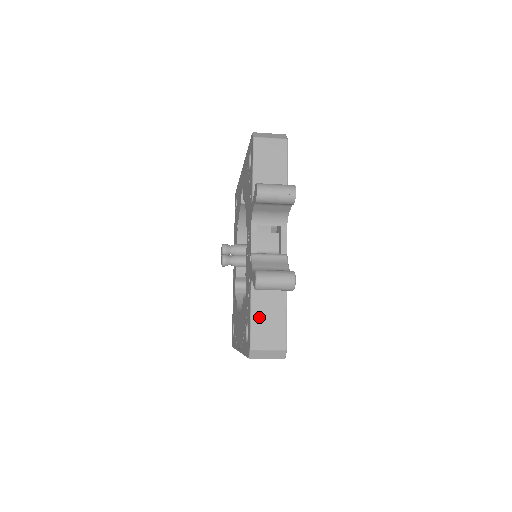
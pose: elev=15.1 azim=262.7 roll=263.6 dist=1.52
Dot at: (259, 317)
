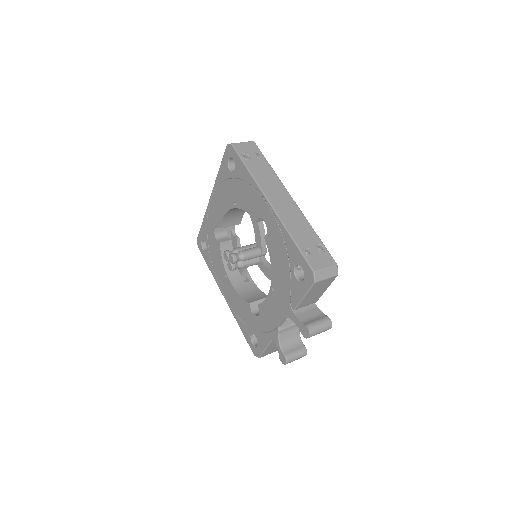
Dot at: (270, 348)
